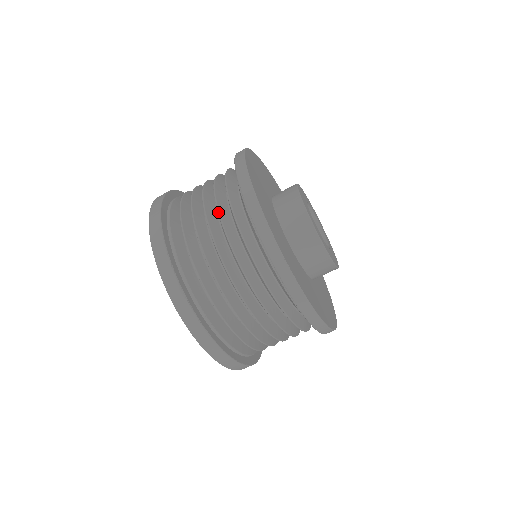
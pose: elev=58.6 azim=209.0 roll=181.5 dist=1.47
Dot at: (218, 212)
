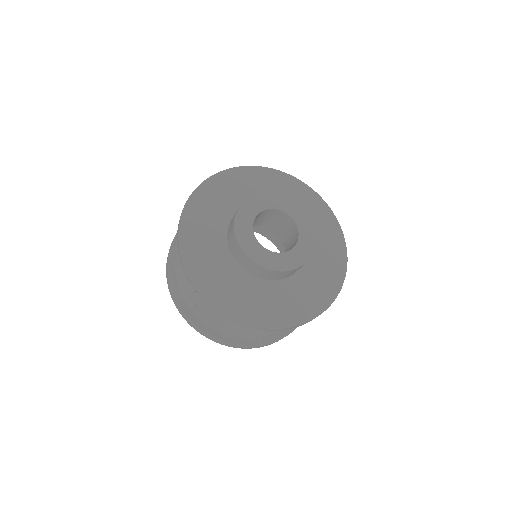
Dot at: occluded
